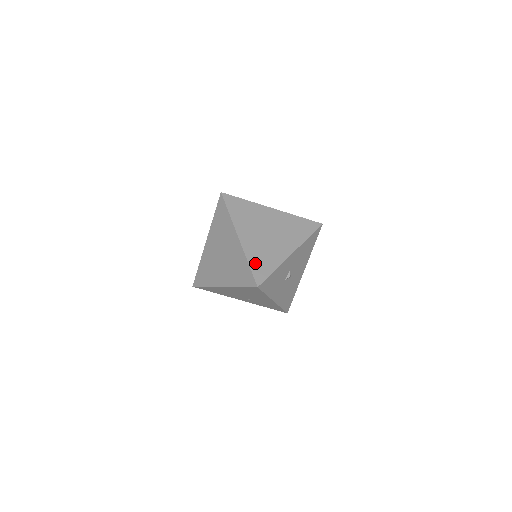
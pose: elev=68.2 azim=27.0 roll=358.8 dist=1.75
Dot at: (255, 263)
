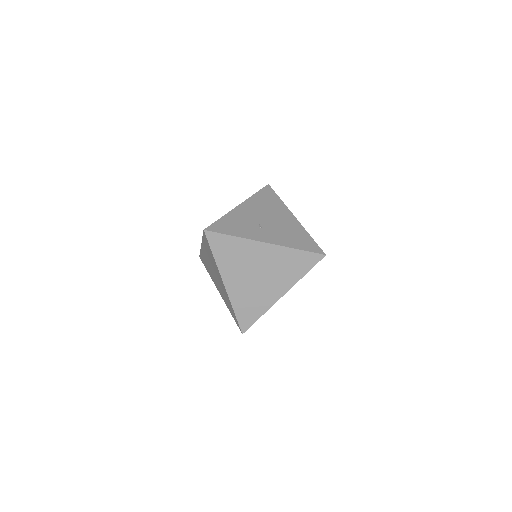
Dot at: (241, 311)
